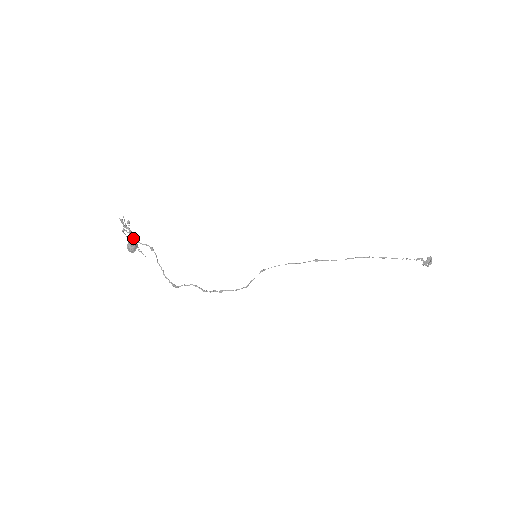
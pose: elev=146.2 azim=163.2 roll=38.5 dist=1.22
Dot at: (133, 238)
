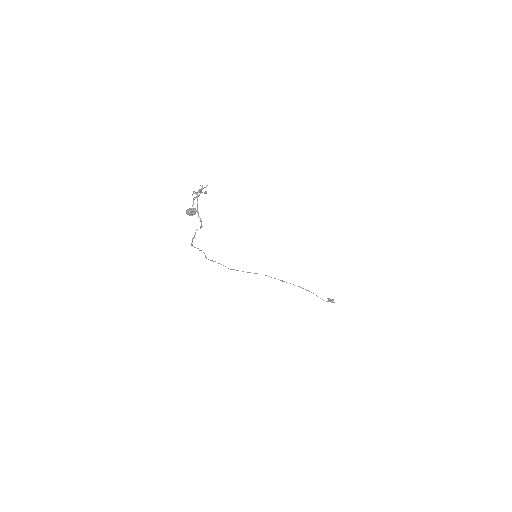
Dot at: (197, 208)
